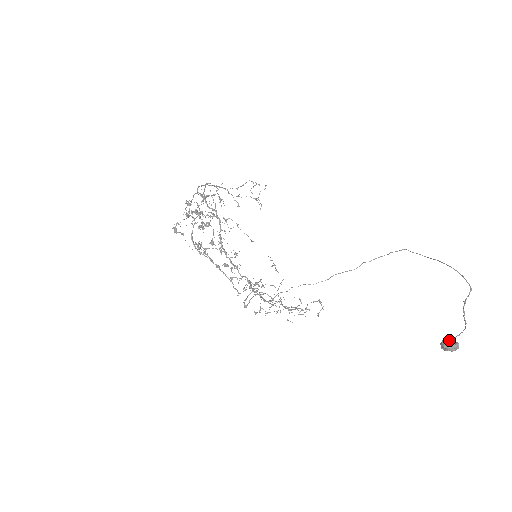
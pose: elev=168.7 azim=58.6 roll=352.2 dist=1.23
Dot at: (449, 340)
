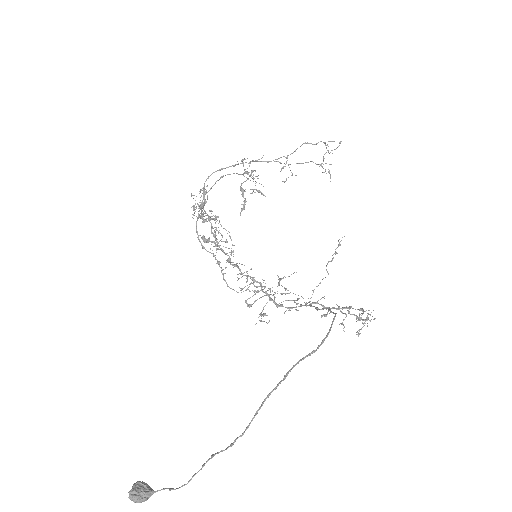
Dot at: (133, 486)
